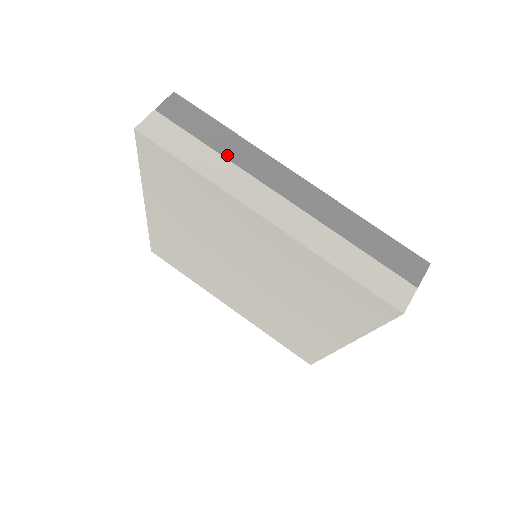
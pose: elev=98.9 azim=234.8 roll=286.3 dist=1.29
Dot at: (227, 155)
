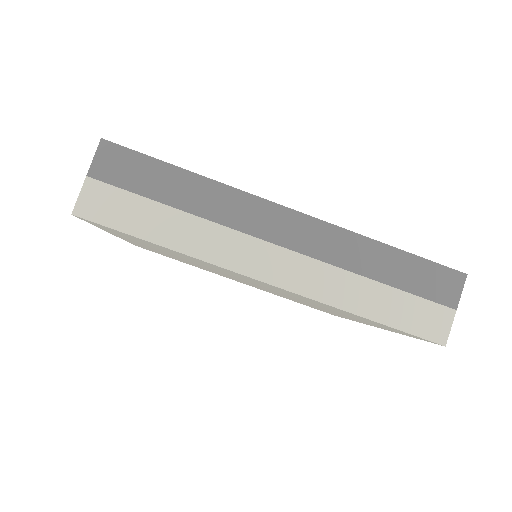
Dot at: (198, 212)
